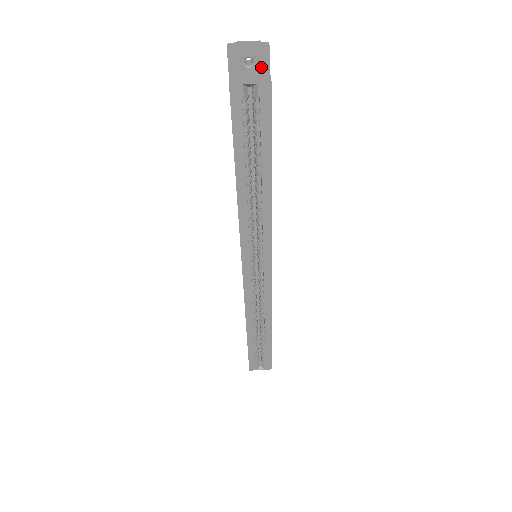
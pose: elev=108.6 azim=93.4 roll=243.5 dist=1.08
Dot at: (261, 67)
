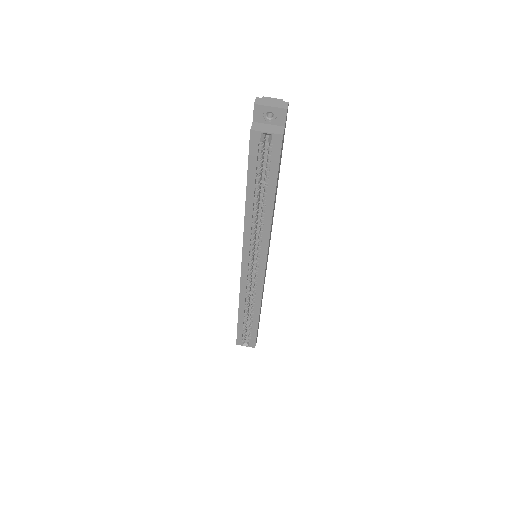
Dot at: (279, 121)
